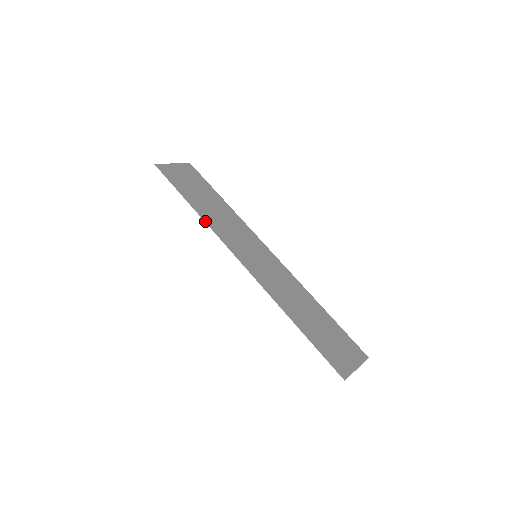
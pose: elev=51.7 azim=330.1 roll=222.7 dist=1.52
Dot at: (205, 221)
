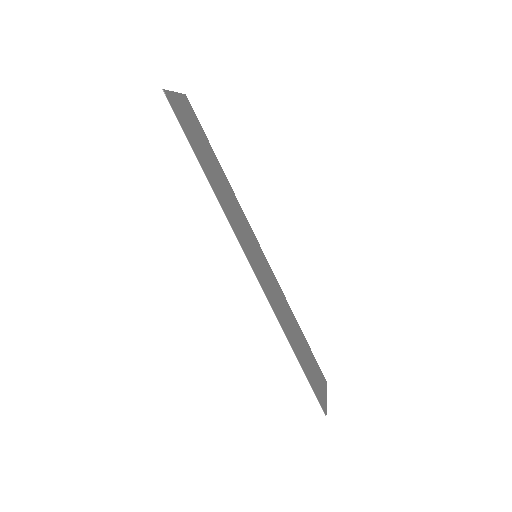
Dot at: (218, 200)
